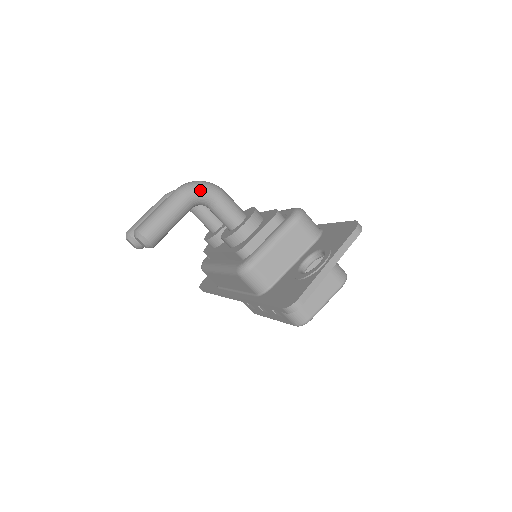
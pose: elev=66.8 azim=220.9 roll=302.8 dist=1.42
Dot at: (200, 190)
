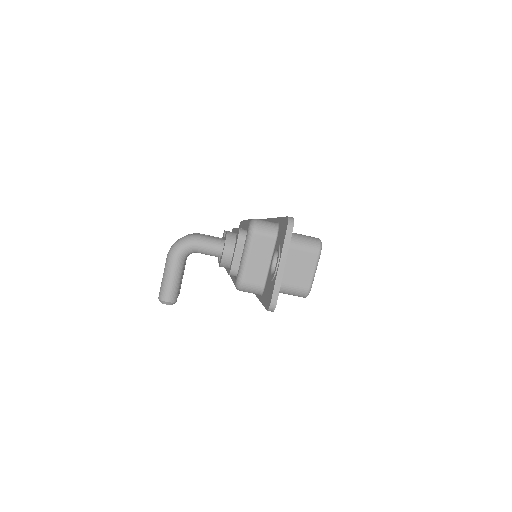
Dot at: (181, 248)
